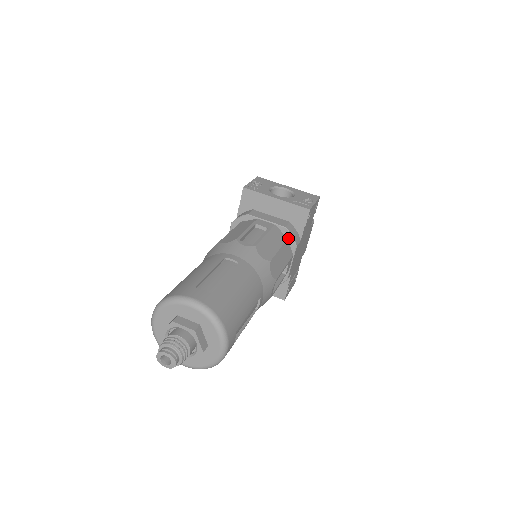
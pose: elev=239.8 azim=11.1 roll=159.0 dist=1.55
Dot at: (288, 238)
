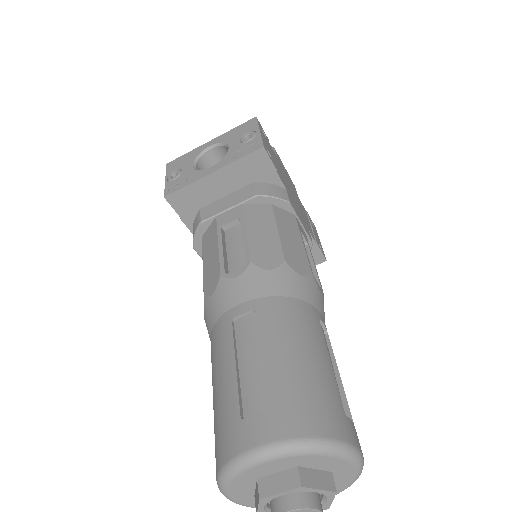
Dot at: (271, 203)
